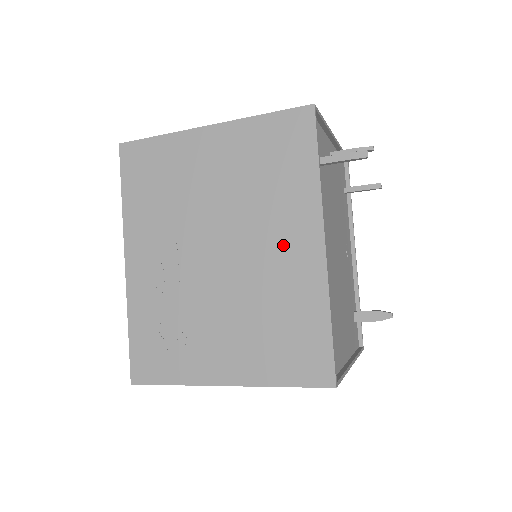
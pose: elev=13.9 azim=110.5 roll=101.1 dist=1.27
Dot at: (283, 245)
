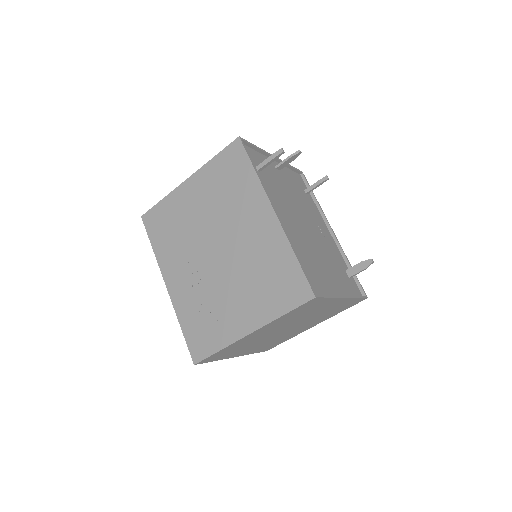
Dot at: (252, 225)
